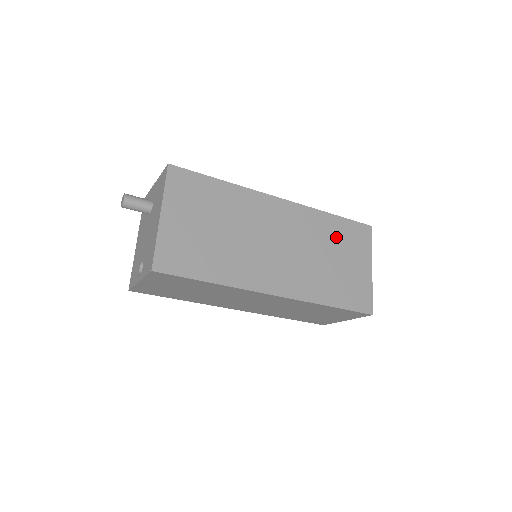
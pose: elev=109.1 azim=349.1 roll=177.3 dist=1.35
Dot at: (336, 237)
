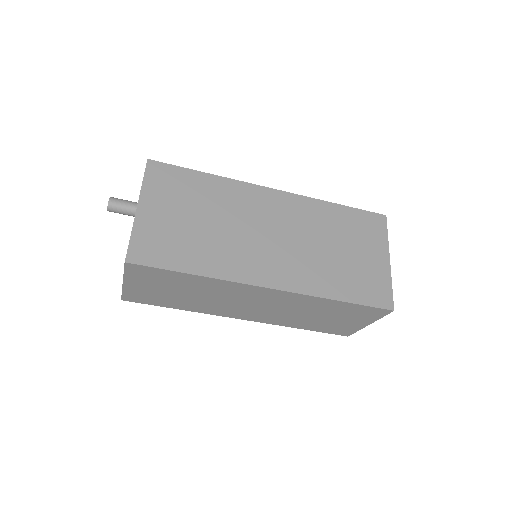
Dot at: (342, 227)
